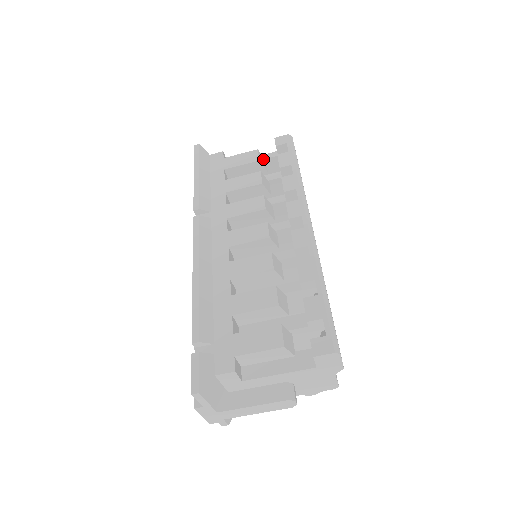
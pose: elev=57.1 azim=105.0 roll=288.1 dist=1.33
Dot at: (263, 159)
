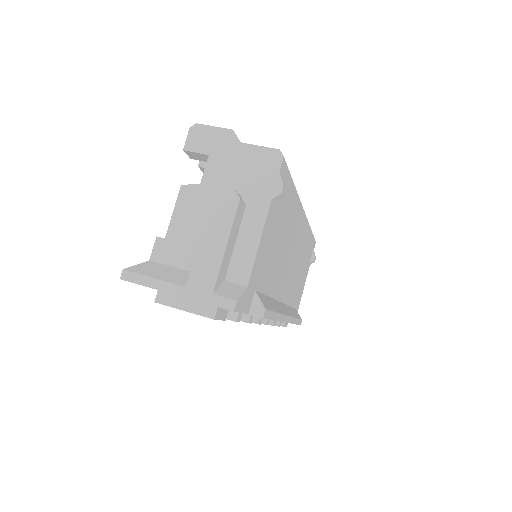
Dot at: occluded
